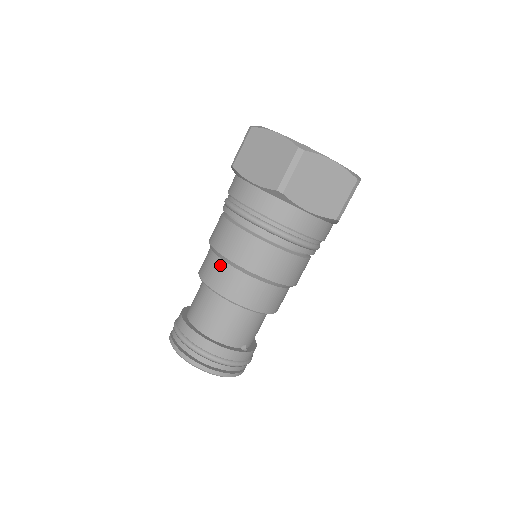
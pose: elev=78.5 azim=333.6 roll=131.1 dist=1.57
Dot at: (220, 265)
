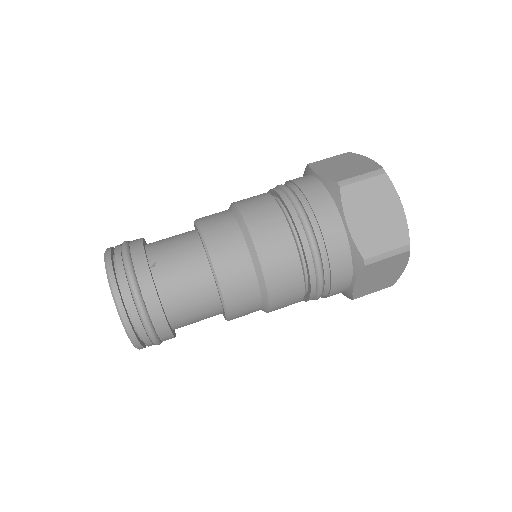
Dot at: occluded
